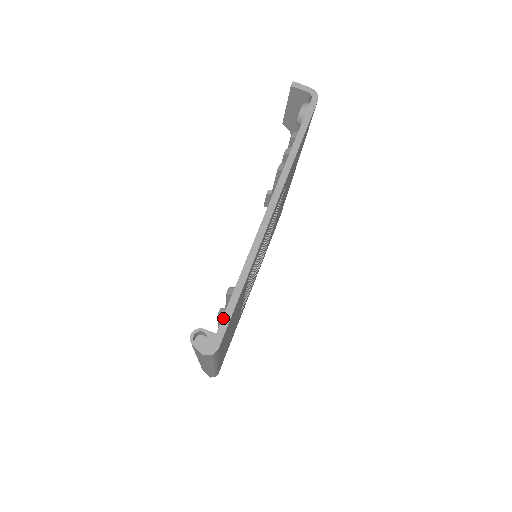
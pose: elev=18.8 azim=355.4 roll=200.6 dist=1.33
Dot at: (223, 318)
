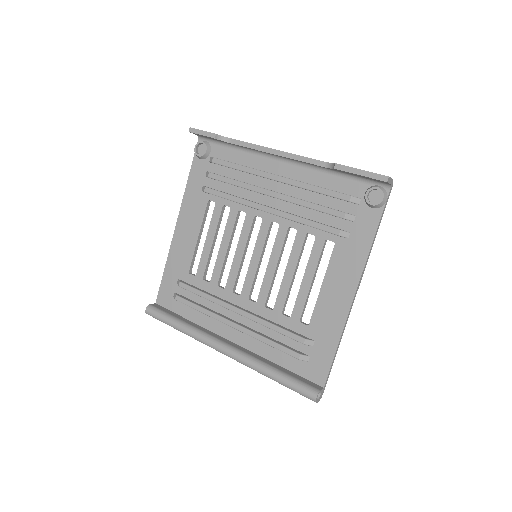
Dot at: (327, 378)
